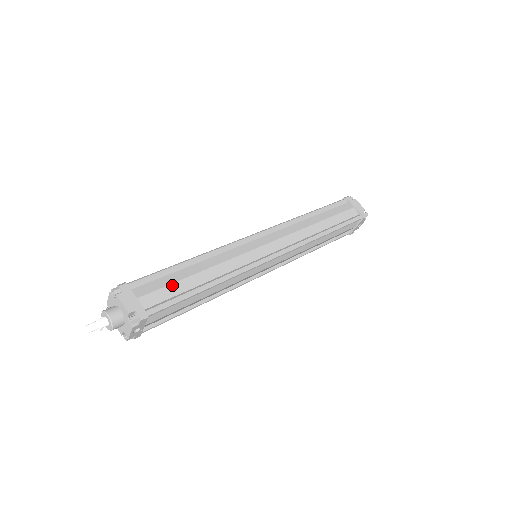
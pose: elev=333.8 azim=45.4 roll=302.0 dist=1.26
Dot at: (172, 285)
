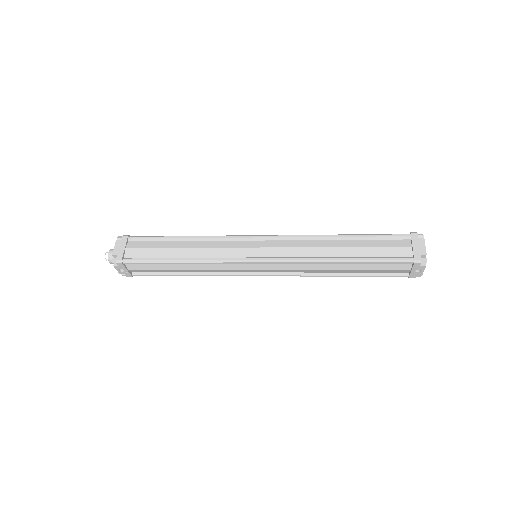
Dot at: (154, 249)
